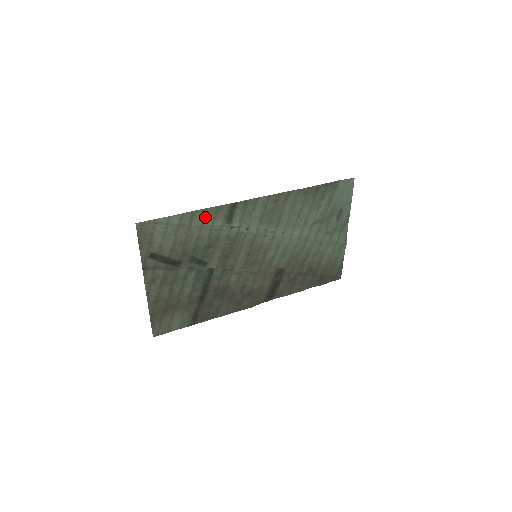
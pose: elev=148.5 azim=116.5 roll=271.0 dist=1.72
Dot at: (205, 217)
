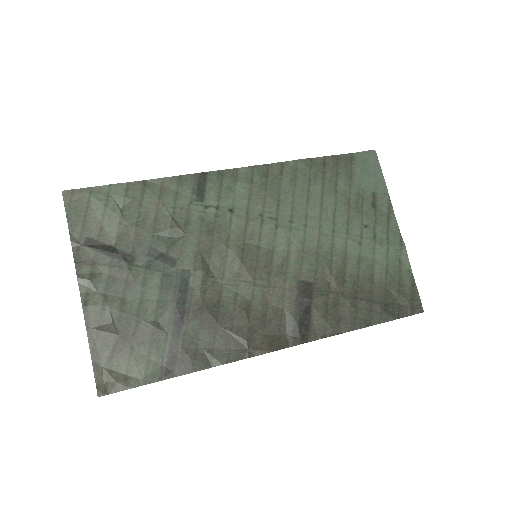
Dot at: (163, 190)
